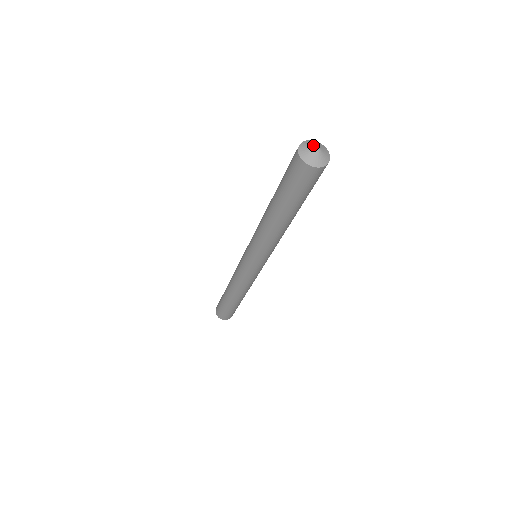
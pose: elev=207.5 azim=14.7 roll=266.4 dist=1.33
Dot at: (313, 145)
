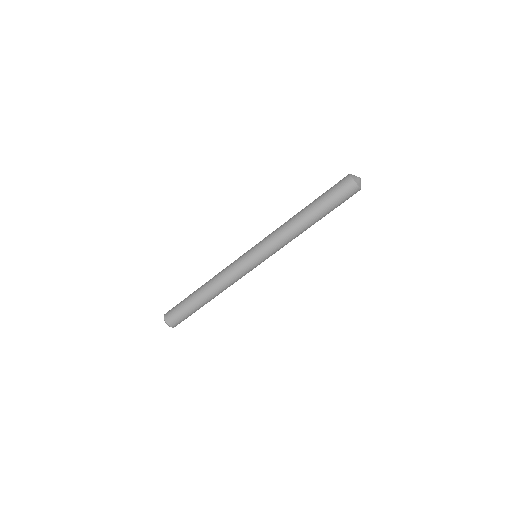
Dot at: occluded
